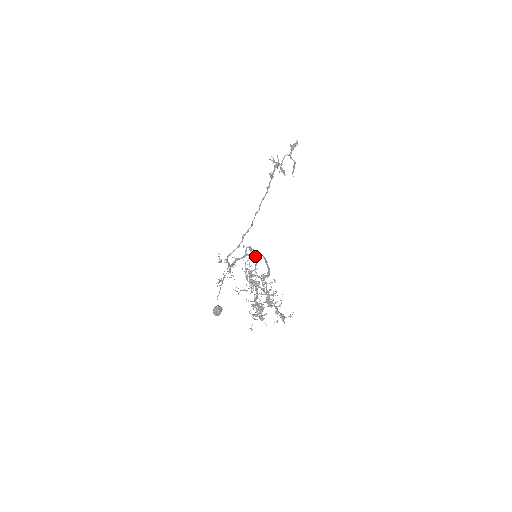
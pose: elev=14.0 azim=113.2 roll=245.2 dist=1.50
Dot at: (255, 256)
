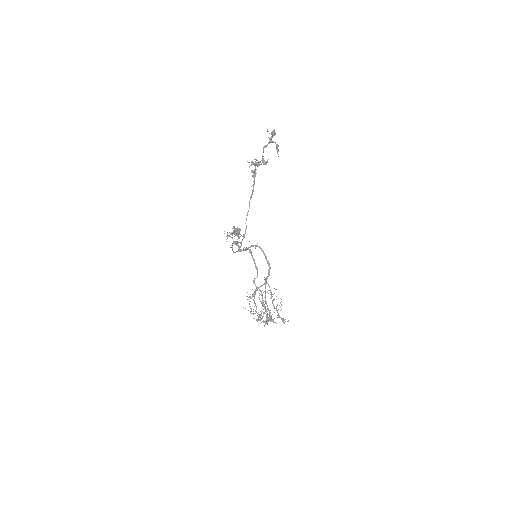
Dot at: (255, 263)
